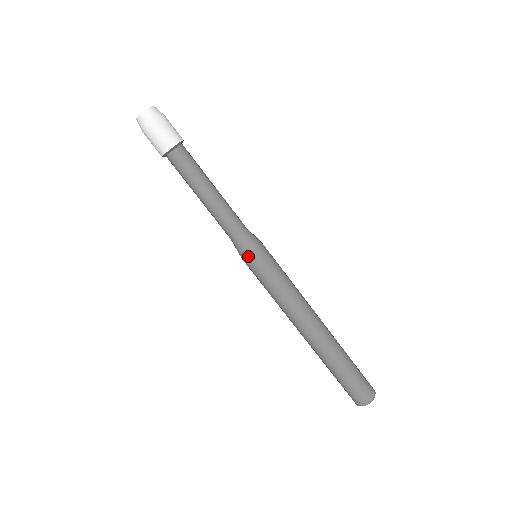
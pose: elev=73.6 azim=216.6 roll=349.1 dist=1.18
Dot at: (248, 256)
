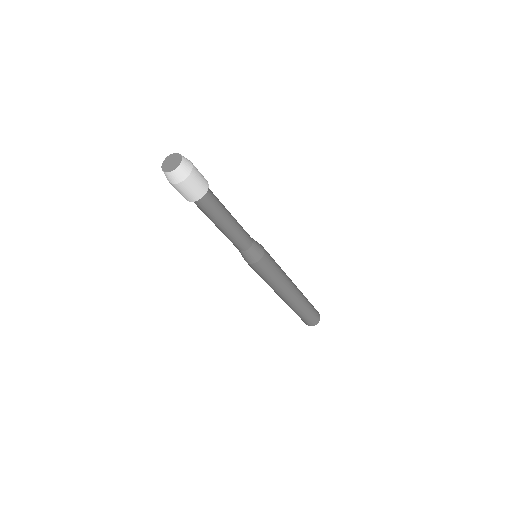
Dot at: (257, 261)
